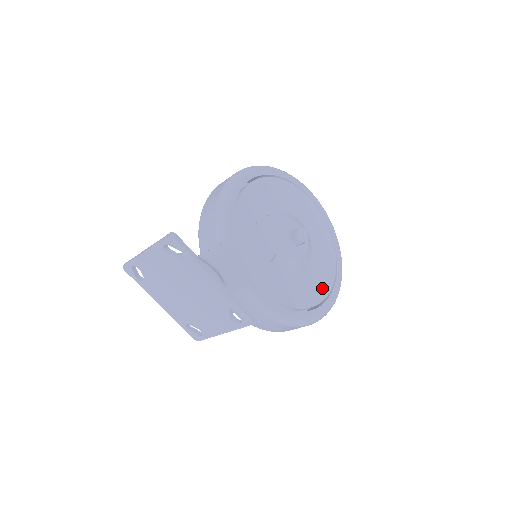
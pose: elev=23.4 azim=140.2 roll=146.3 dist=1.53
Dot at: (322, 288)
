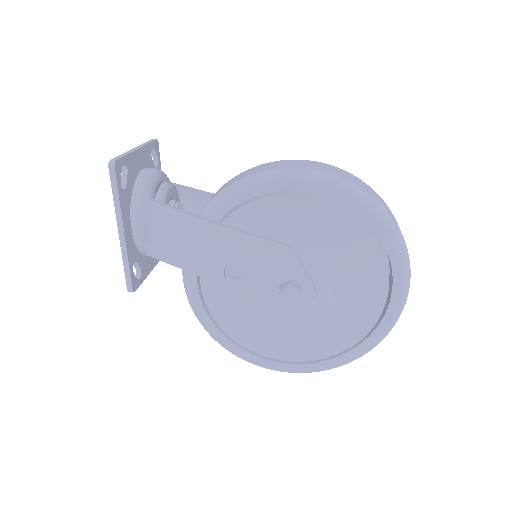
Dot at: (278, 350)
